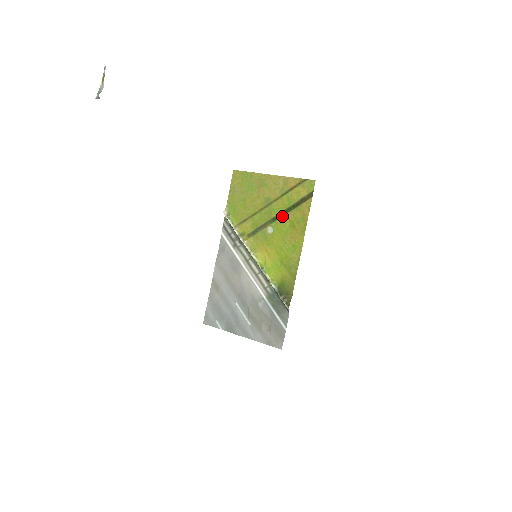
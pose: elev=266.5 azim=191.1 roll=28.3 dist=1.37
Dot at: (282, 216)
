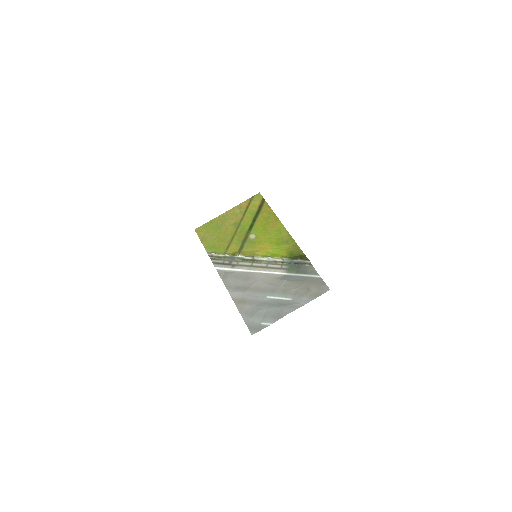
Dot at: (254, 223)
